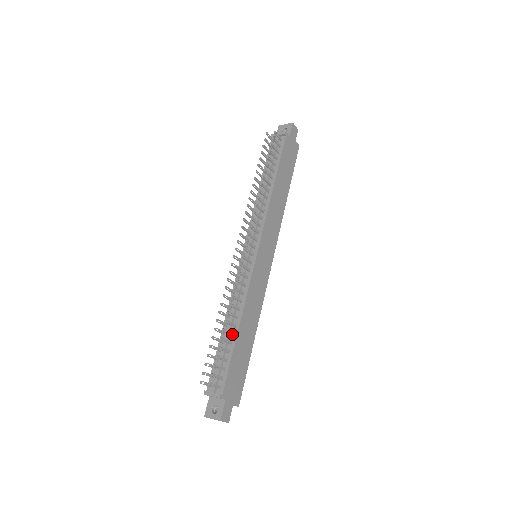
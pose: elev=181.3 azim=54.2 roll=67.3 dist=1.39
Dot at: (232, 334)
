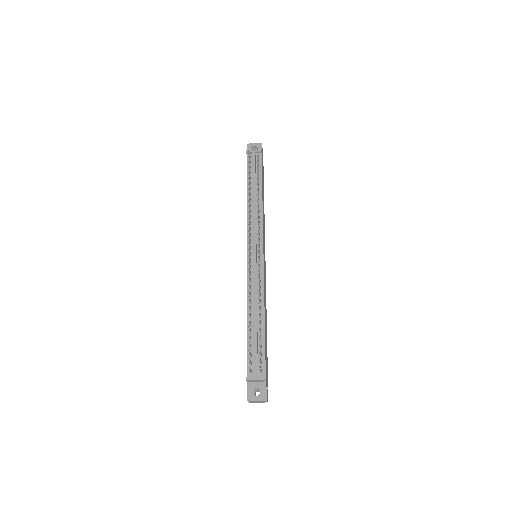
Dot at: (261, 323)
